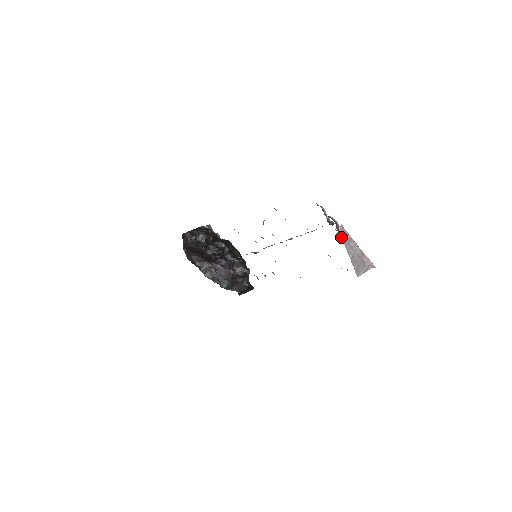
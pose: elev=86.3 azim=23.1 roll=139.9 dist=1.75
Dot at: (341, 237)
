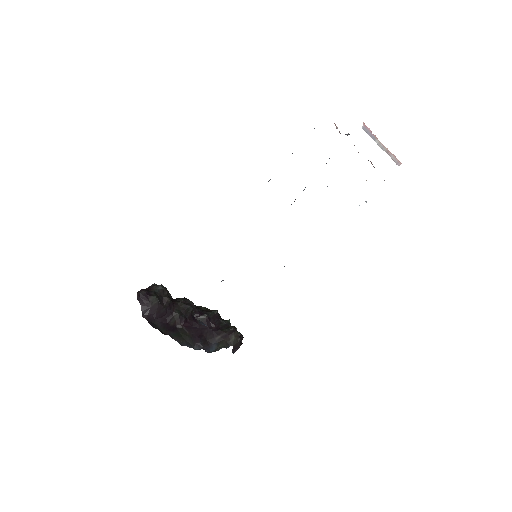
Dot at: (368, 134)
